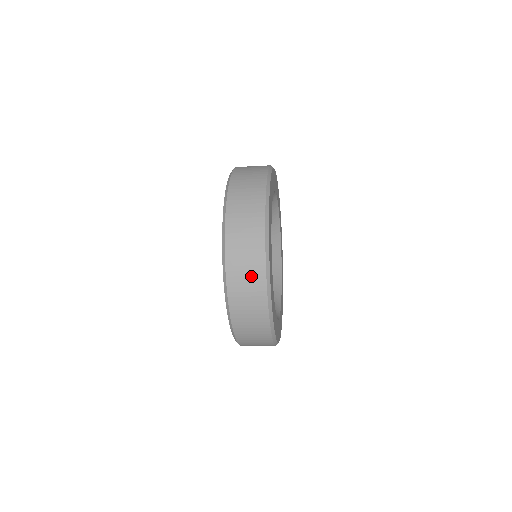
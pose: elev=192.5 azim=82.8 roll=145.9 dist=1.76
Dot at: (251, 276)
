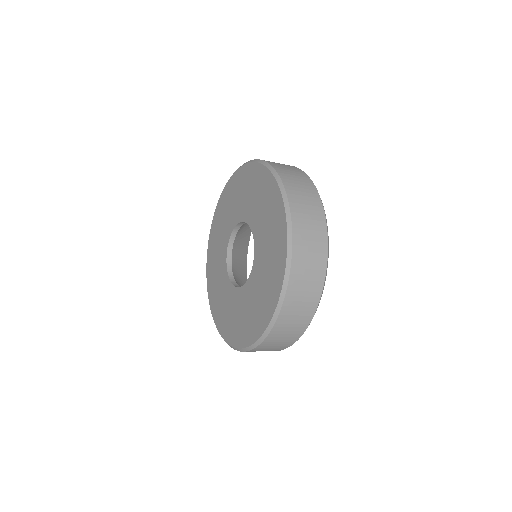
Dot at: (314, 258)
